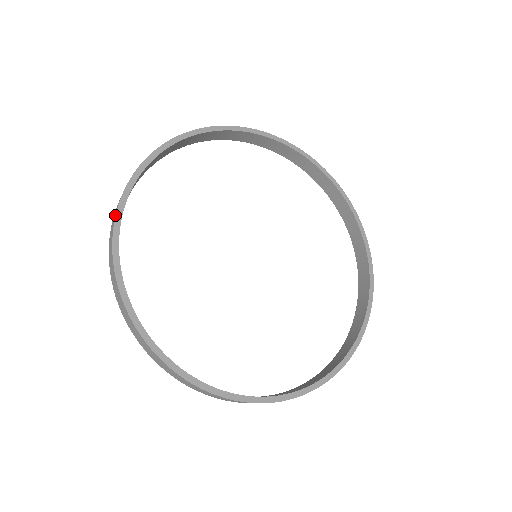
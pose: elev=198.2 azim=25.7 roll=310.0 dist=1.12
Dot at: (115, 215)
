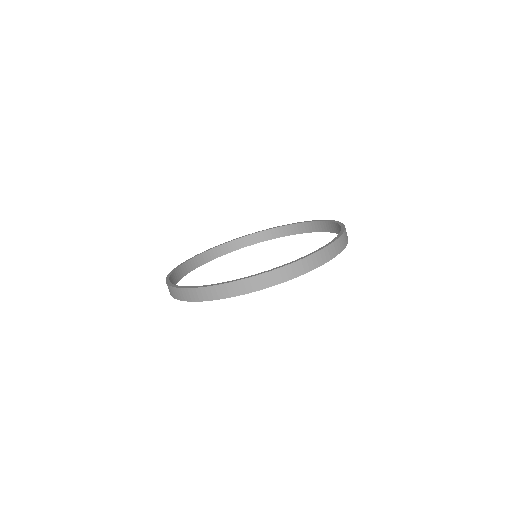
Dot at: (188, 259)
